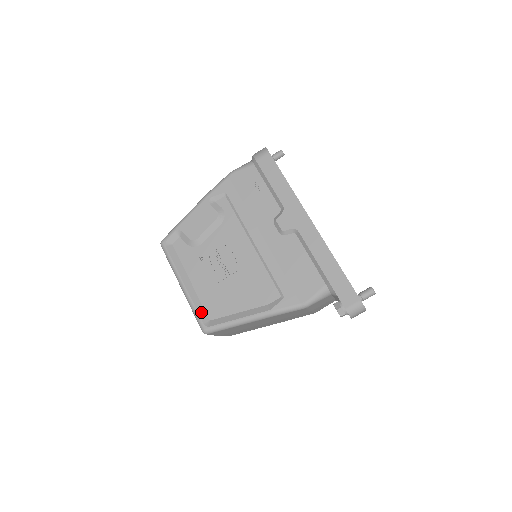
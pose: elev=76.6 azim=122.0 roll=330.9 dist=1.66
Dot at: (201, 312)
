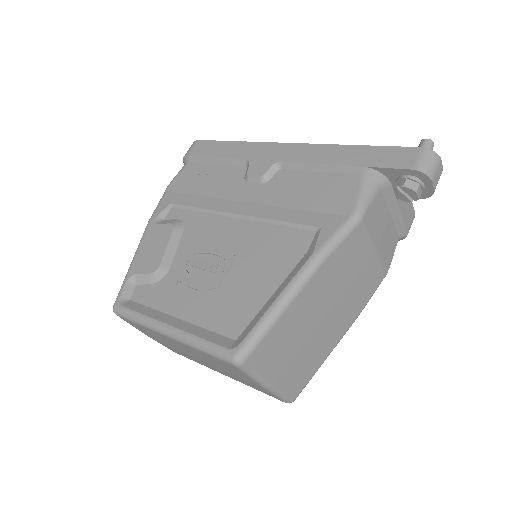
Dot at: (215, 339)
